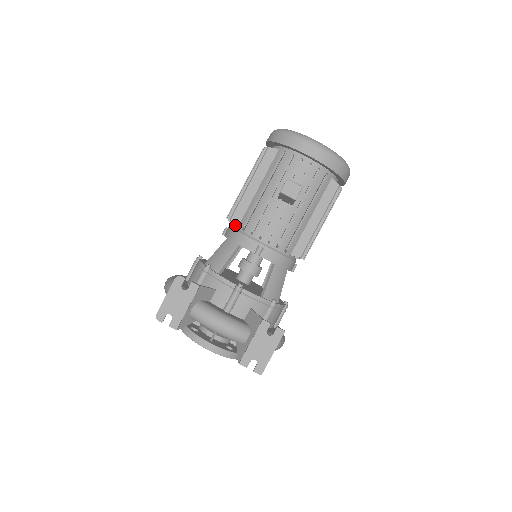
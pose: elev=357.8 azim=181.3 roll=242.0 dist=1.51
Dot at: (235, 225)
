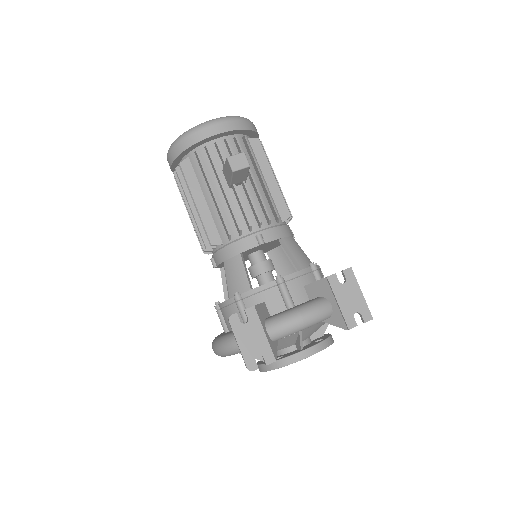
Dot at: (219, 245)
